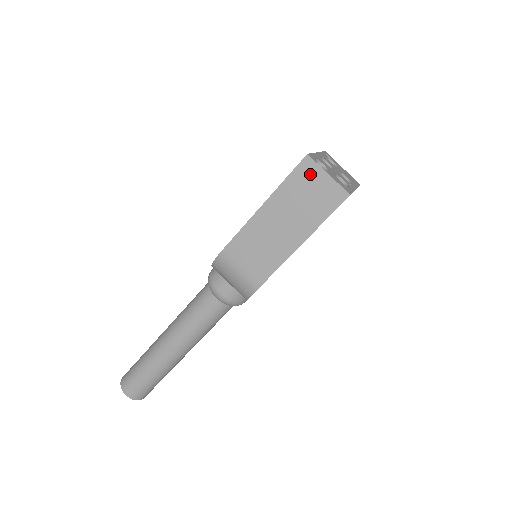
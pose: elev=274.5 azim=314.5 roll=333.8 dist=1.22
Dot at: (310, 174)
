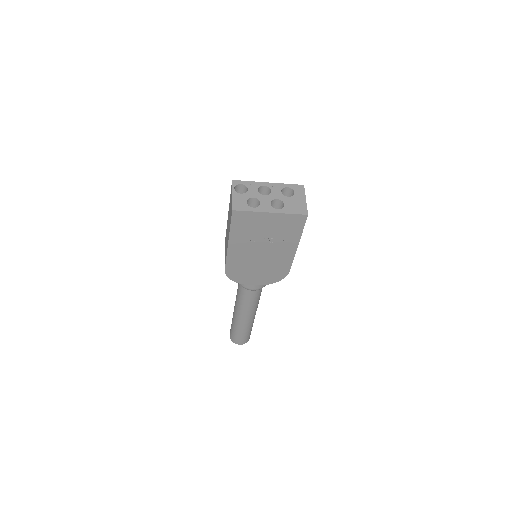
Dot at: (231, 194)
